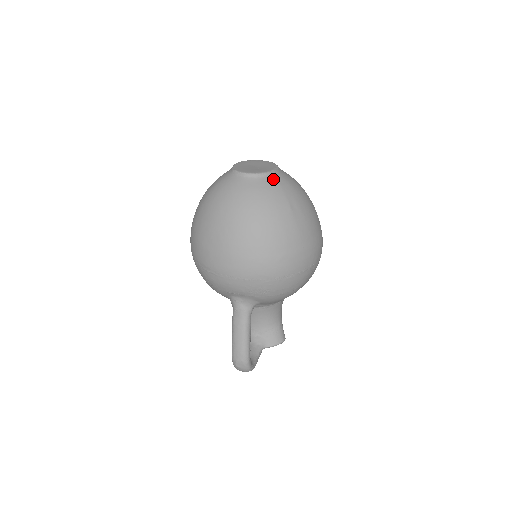
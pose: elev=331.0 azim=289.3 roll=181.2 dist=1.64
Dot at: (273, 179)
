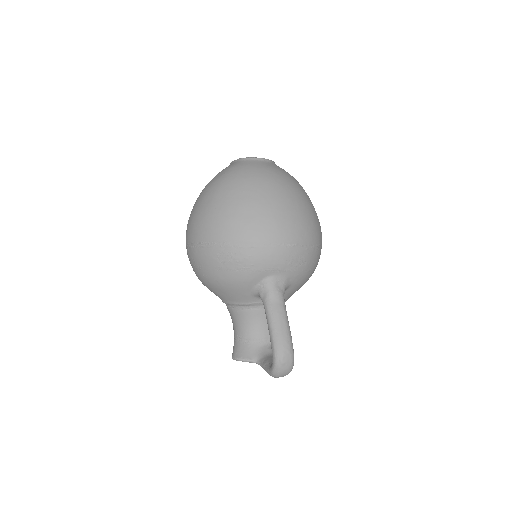
Dot at: occluded
